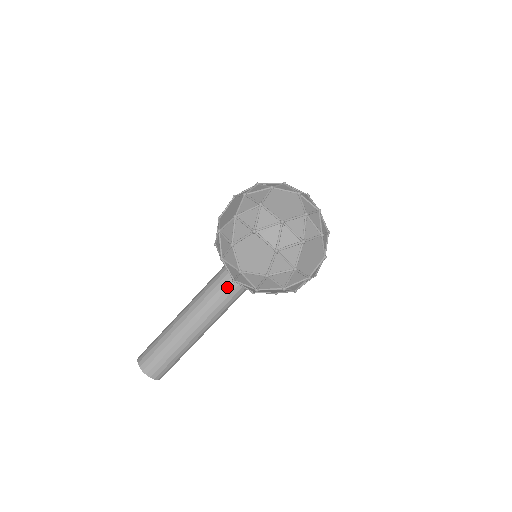
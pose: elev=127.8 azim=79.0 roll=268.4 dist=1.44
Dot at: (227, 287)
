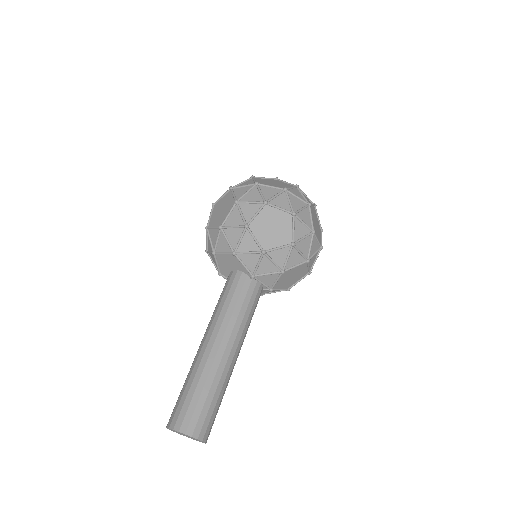
Dot at: (247, 288)
